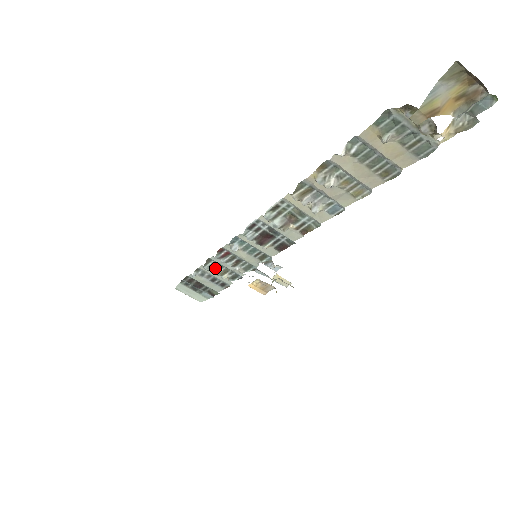
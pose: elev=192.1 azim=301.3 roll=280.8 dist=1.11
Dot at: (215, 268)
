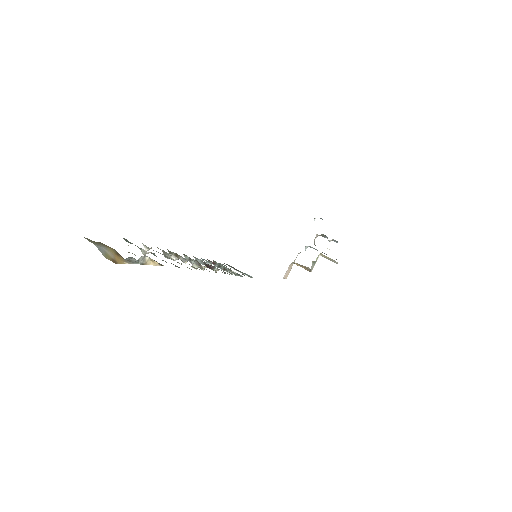
Dot at: (223, 266)
